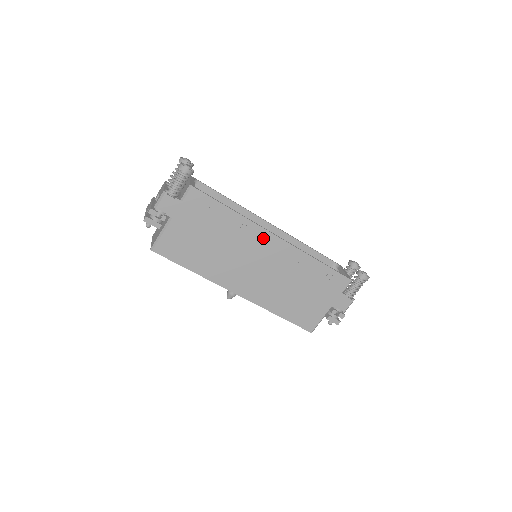
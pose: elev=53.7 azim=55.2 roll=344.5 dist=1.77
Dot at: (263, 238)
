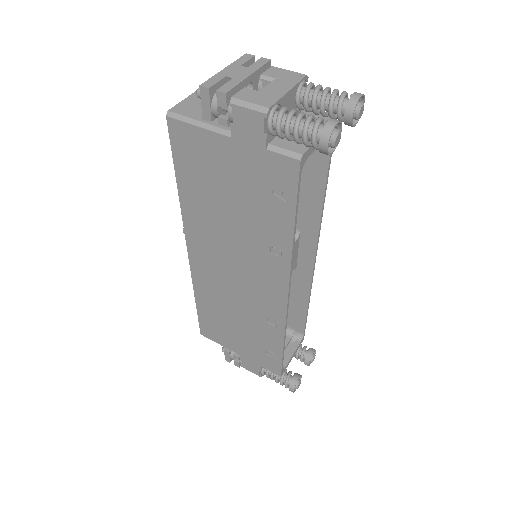
Dot at: (276, 279)
